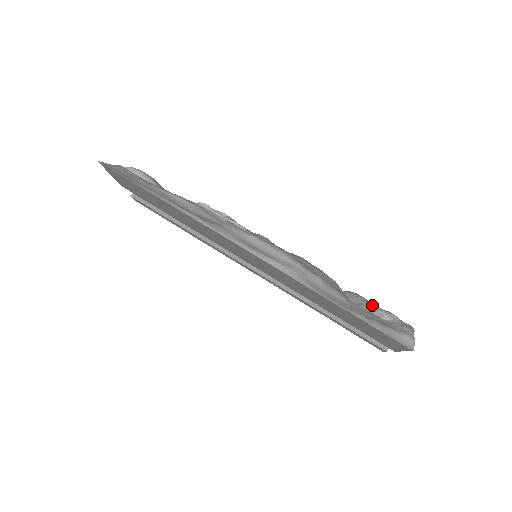
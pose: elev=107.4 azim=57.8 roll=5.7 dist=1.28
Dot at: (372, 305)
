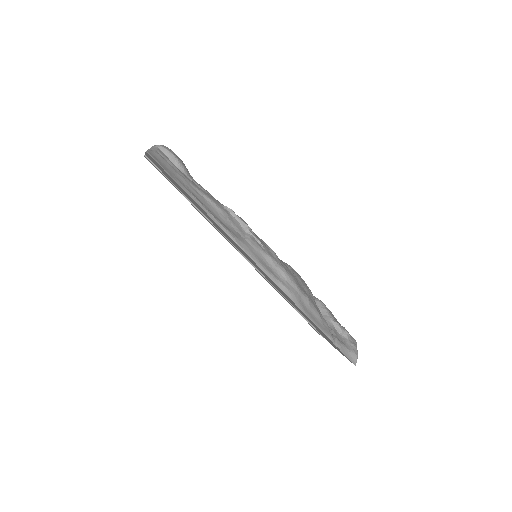
Dot at: (335, 321)
